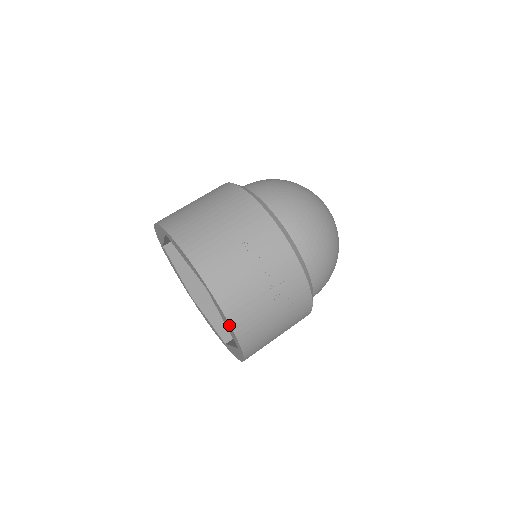
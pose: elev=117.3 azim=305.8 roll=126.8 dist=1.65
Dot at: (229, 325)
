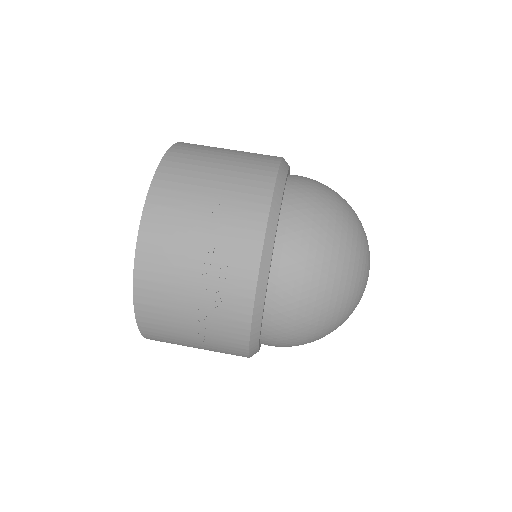
Dot at: (135, 264)
